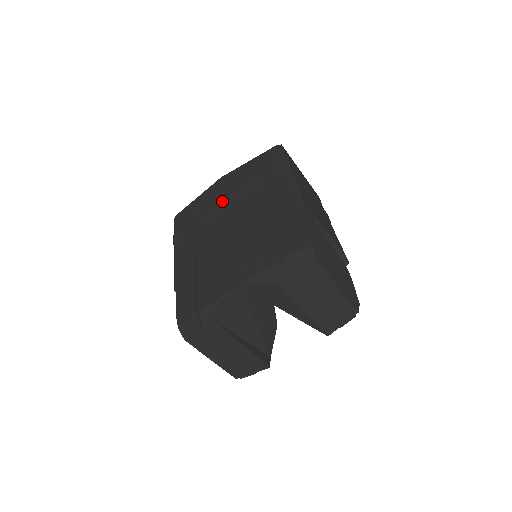
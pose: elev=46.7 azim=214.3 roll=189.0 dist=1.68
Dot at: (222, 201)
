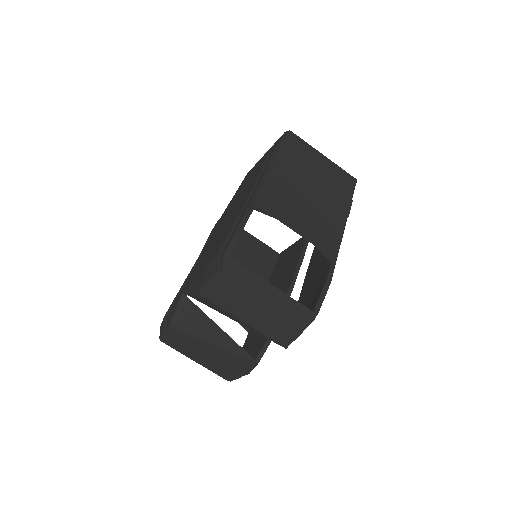
Dot at: occluded
